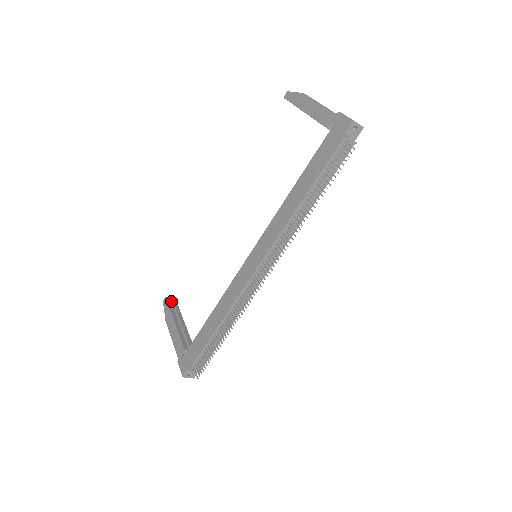
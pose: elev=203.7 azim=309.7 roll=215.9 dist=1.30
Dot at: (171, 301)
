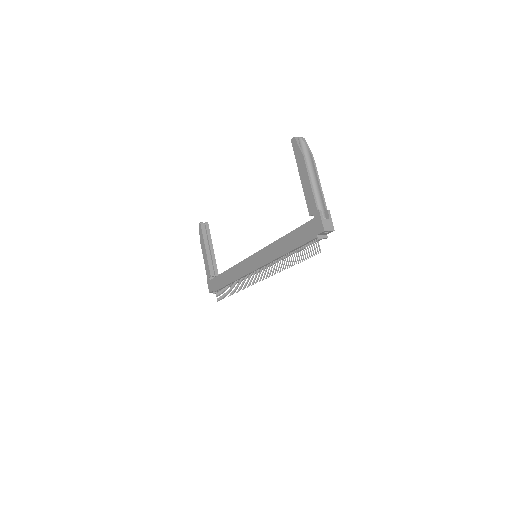
Dot at: (205, 225)
